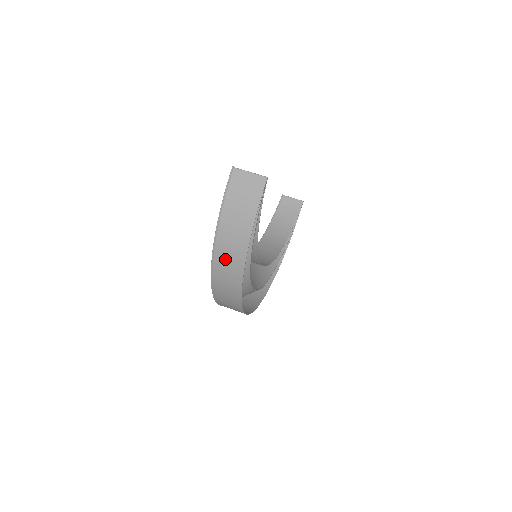
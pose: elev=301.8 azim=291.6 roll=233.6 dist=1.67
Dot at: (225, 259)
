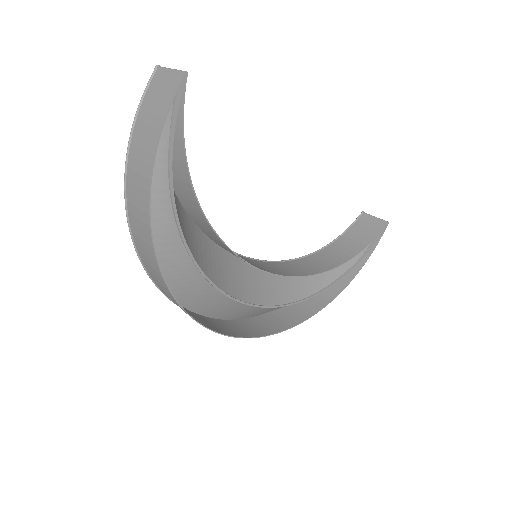
Dot at: (135, 205)
